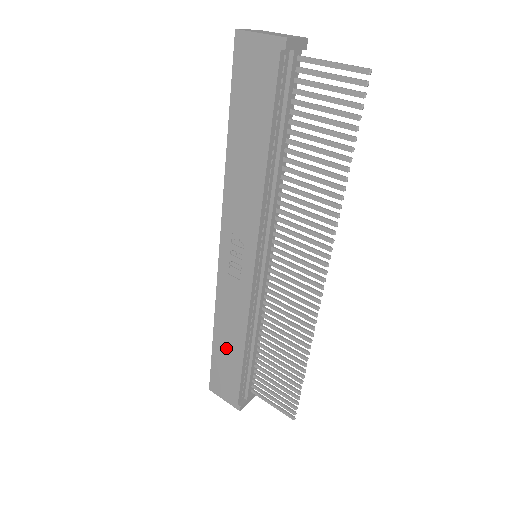
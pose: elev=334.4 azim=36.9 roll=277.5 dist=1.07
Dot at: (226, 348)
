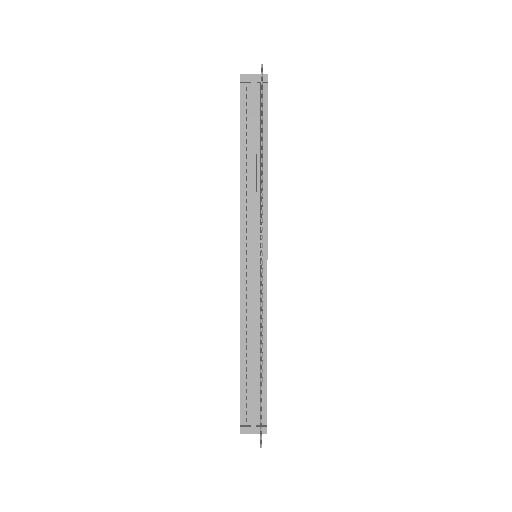
Dot at: occluded
